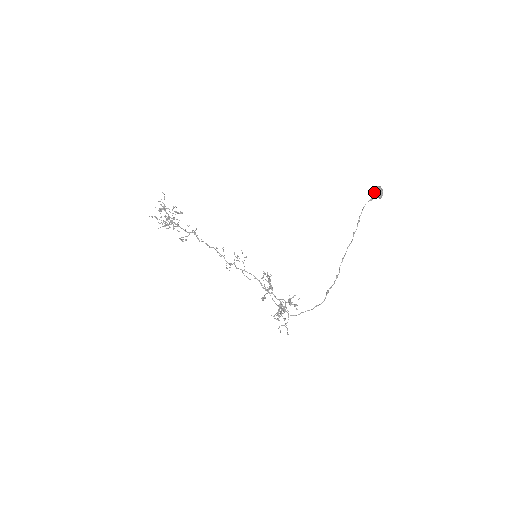
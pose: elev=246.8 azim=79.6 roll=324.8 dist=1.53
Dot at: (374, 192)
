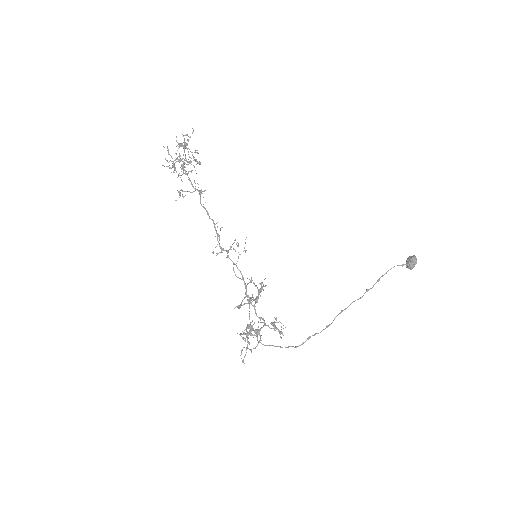
Dot at: (408, 259)
